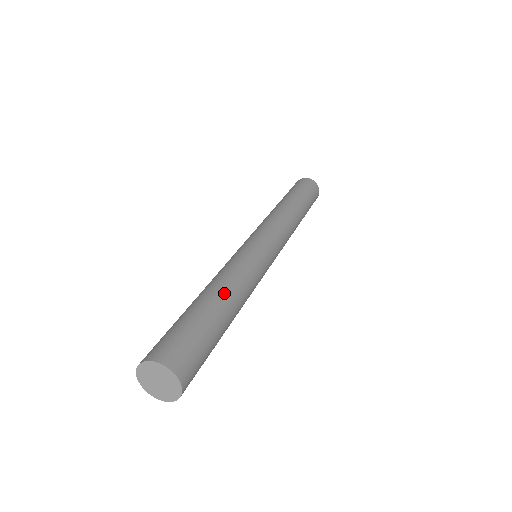
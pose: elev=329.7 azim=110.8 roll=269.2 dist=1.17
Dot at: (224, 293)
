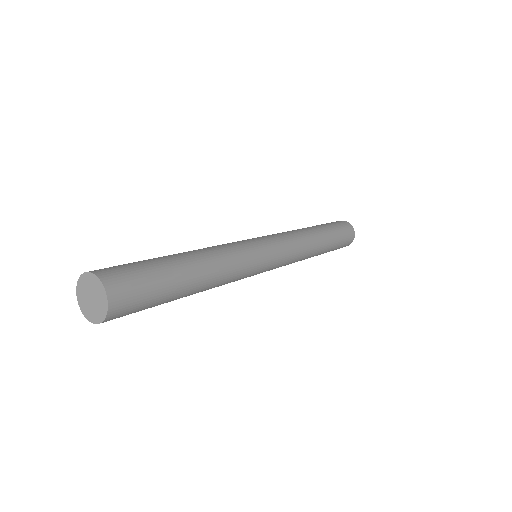
Dot at: (200, 261)
